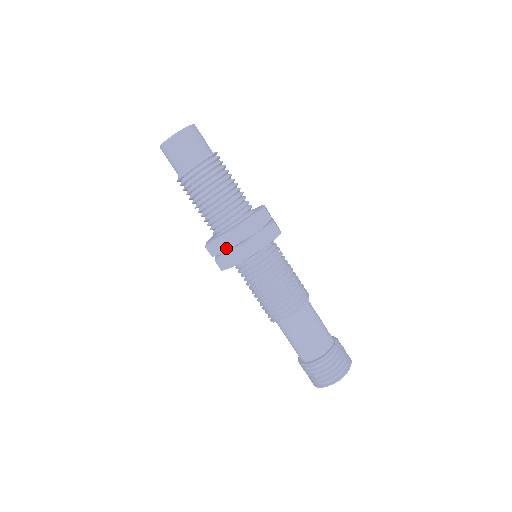
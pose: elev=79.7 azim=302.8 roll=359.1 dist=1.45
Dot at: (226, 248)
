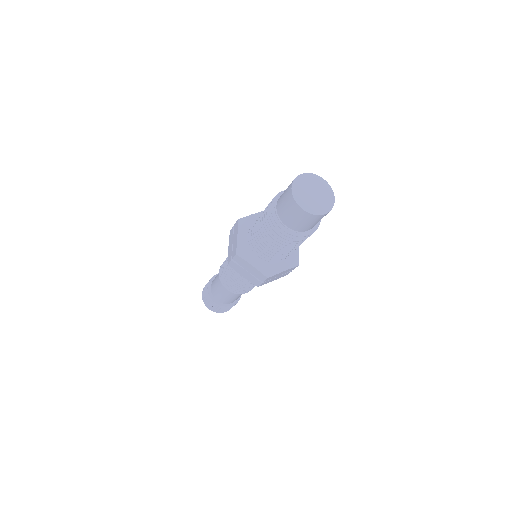
Dot at: (249, 270)
